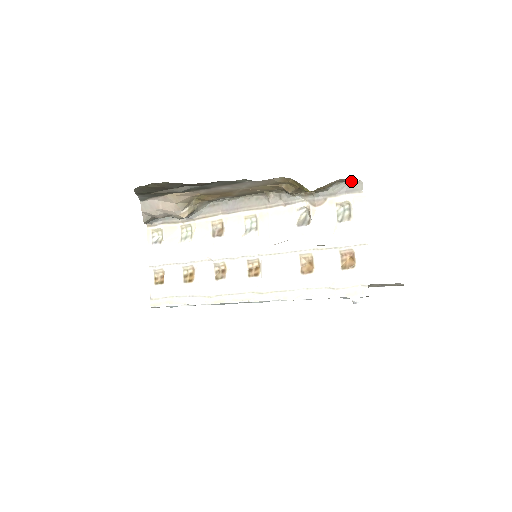
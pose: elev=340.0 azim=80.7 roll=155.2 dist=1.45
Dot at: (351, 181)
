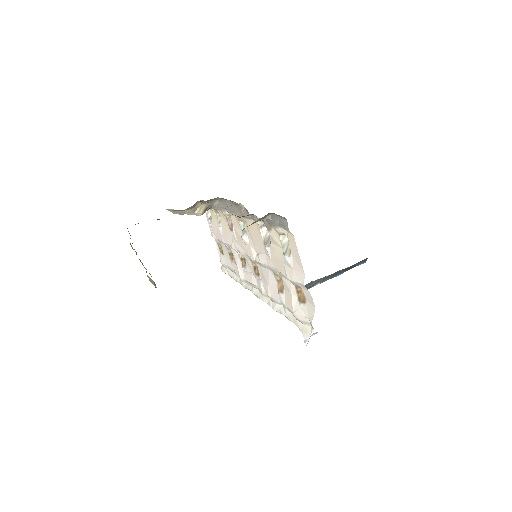
Dot at: (279, 215)
